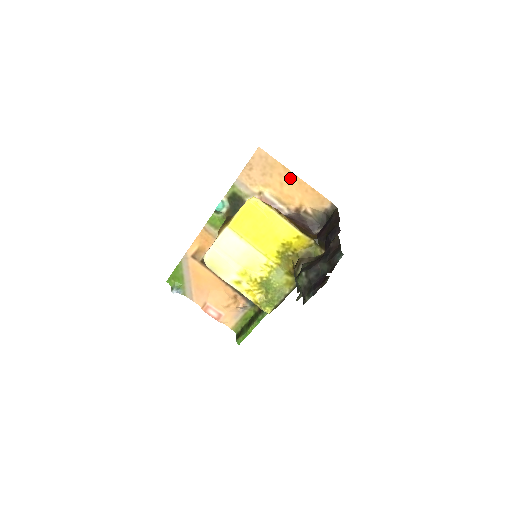
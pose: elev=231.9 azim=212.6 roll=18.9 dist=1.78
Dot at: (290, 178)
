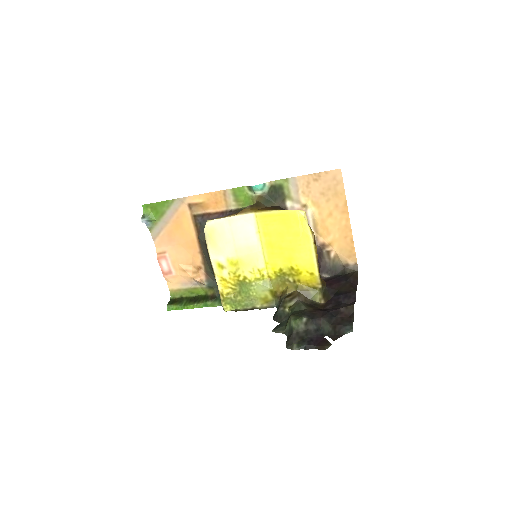
Dot at: (342, 216)
